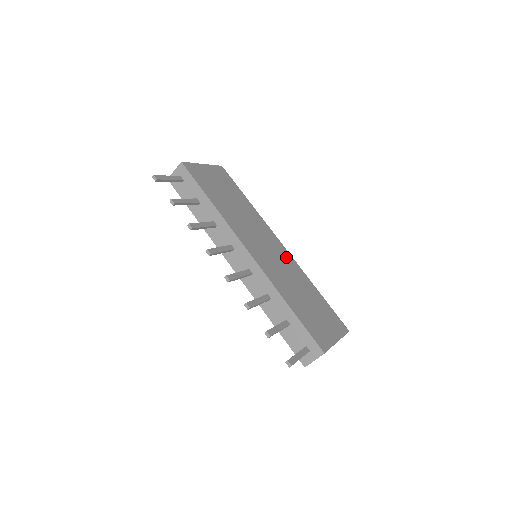
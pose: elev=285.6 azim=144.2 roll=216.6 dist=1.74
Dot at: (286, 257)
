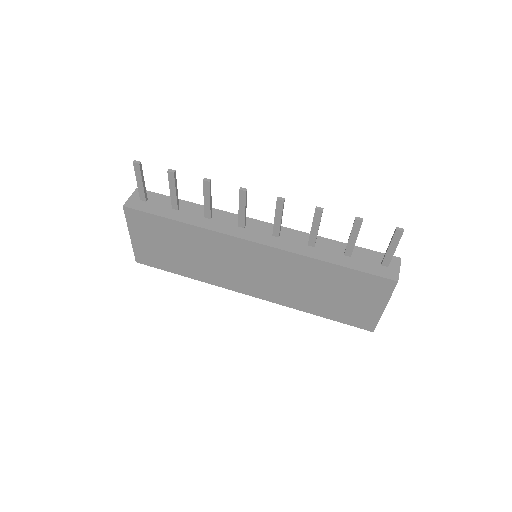
Dot at: occluded
